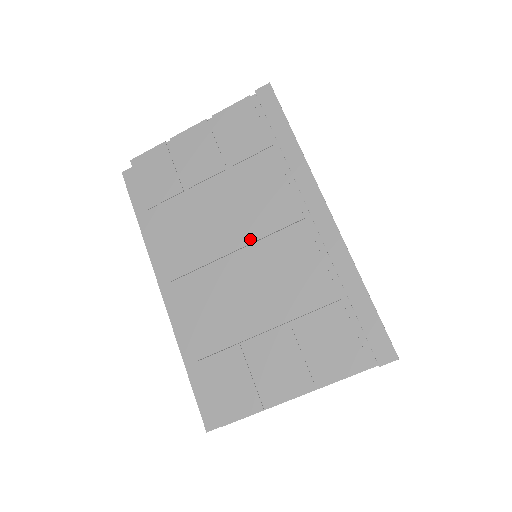
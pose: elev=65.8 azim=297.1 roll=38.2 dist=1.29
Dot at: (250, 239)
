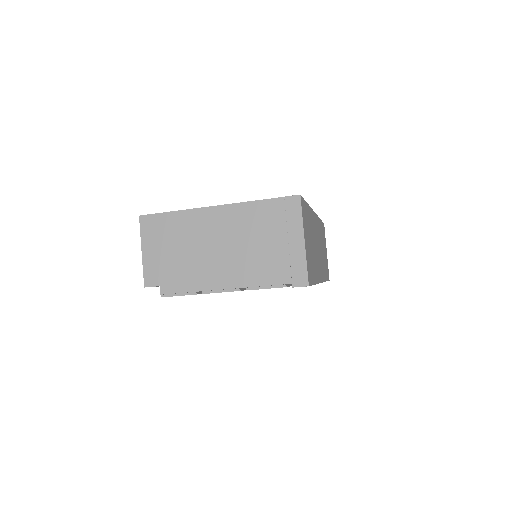
Dot at: occluded
